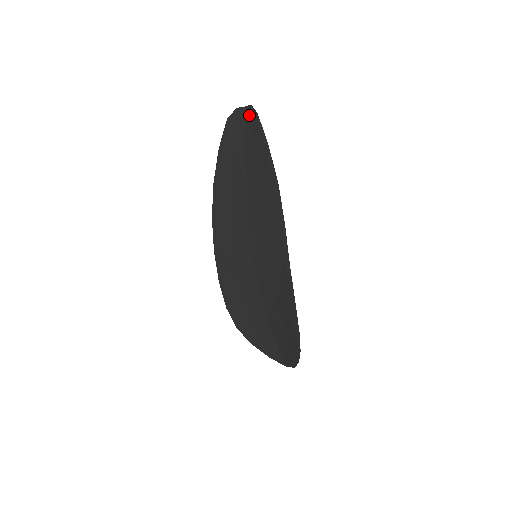
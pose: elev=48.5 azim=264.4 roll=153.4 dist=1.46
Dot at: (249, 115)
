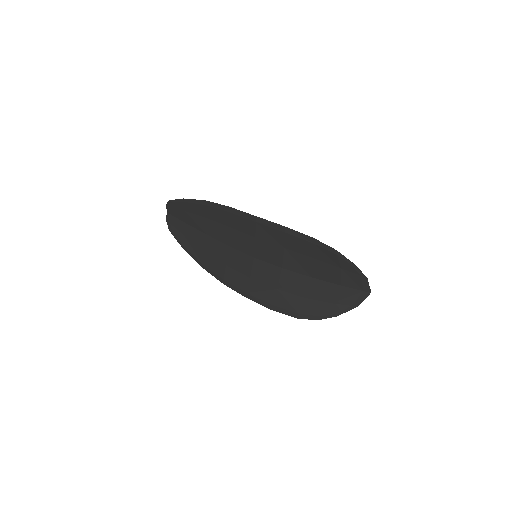
Dot at: (170, 210)
